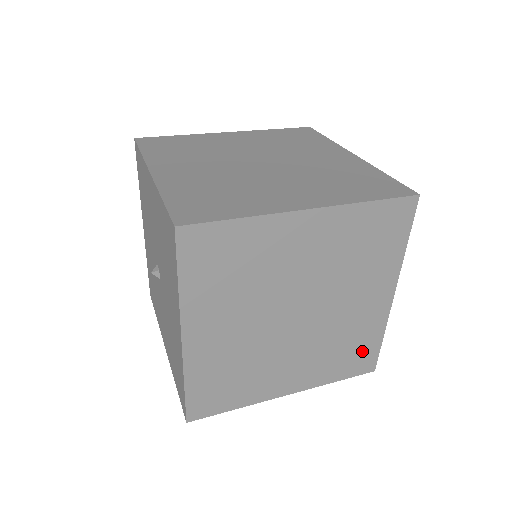
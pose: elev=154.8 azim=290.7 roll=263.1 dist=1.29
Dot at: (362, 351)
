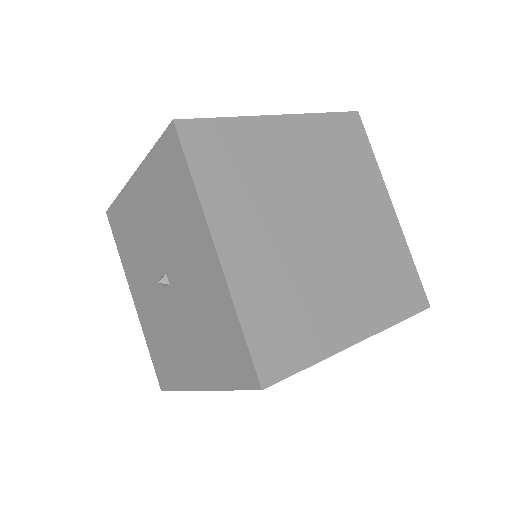
Dot at: (403, 278)
